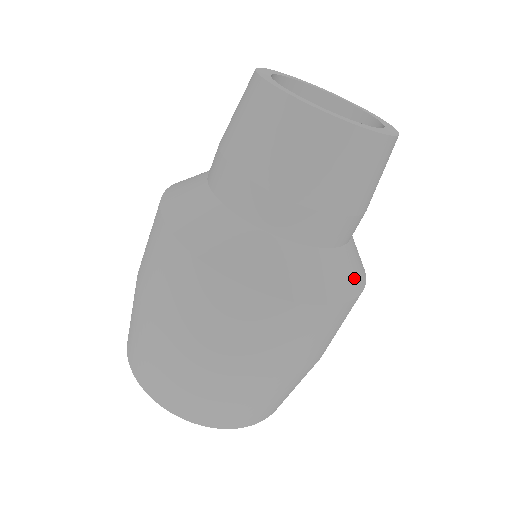
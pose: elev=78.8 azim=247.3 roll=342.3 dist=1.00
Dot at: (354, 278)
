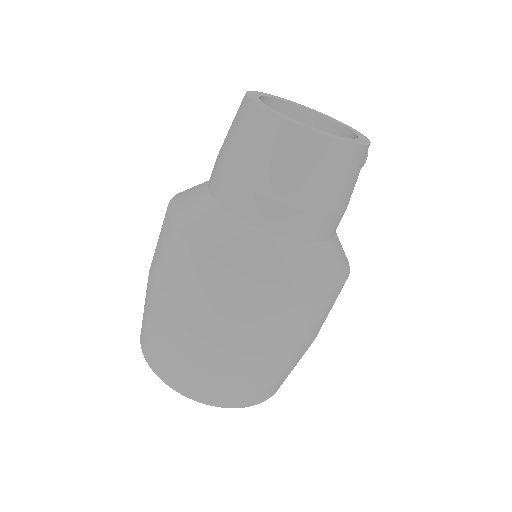
Dot at: (300, 273)
